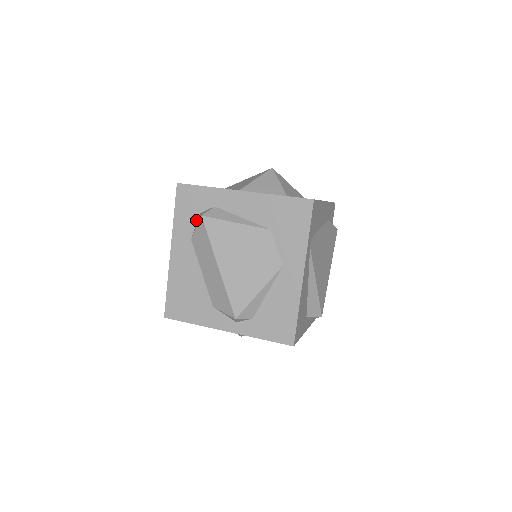
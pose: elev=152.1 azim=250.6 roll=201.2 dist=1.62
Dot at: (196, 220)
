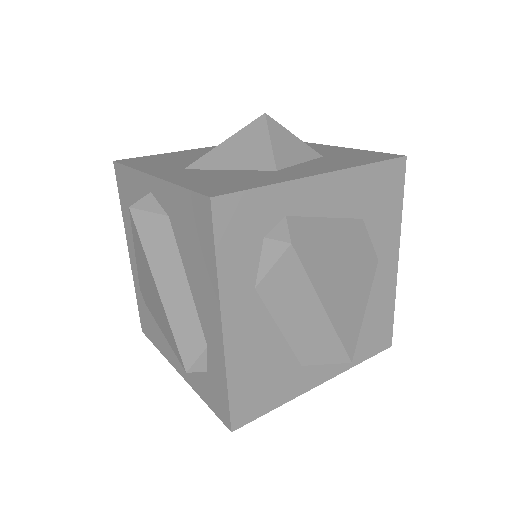
Dot at: (258, 253)
